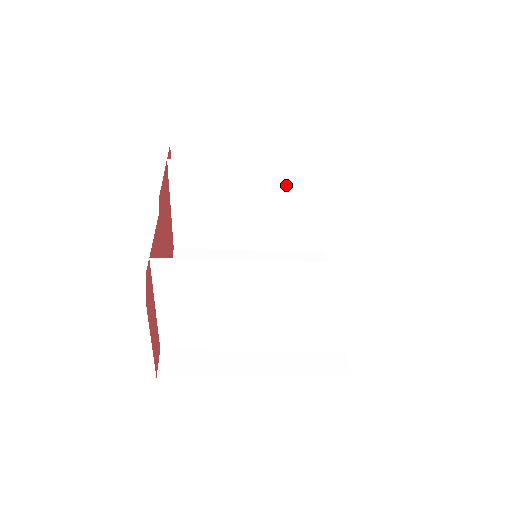
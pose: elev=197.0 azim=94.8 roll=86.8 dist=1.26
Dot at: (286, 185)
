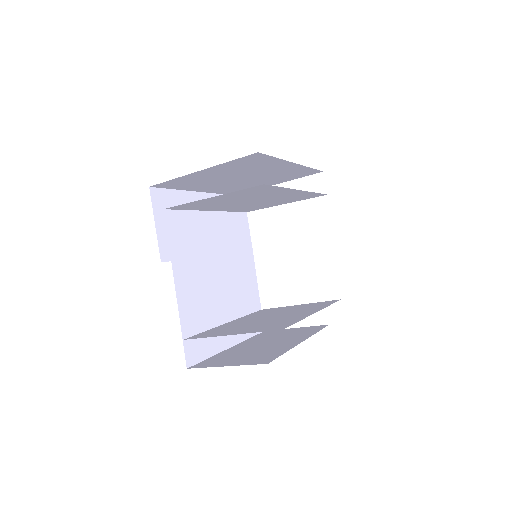
Dot at: (291, 196)
